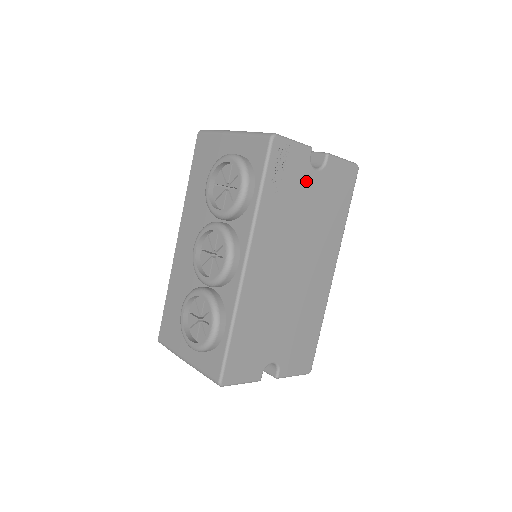
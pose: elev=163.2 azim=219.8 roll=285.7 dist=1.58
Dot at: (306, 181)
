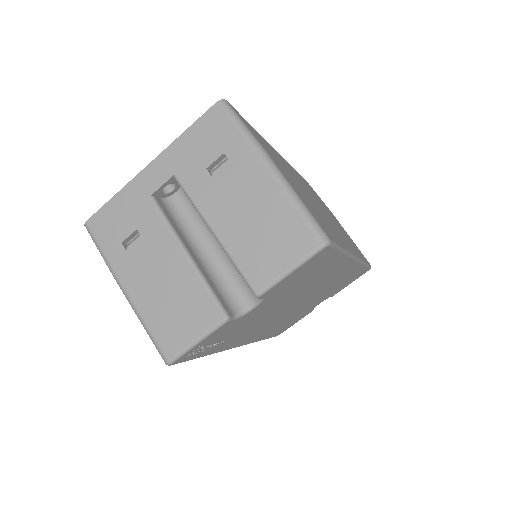
Dot at: (248, 317)
